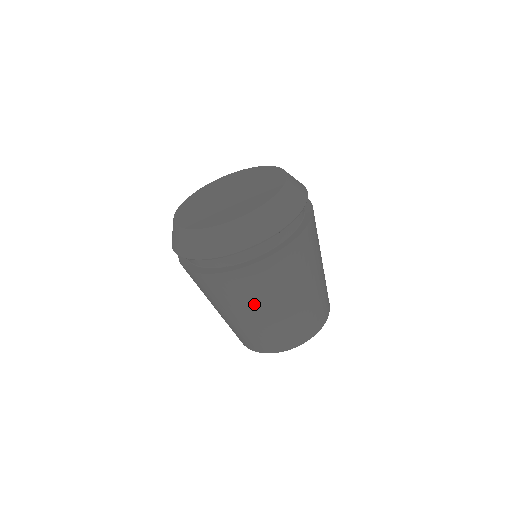
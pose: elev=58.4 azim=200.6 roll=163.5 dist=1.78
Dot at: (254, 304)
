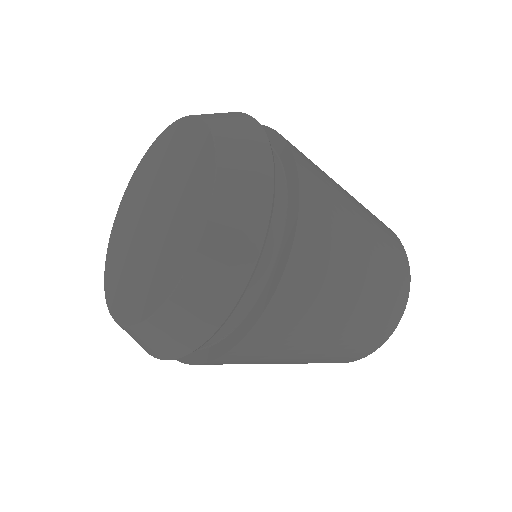
Dot at: occluded
